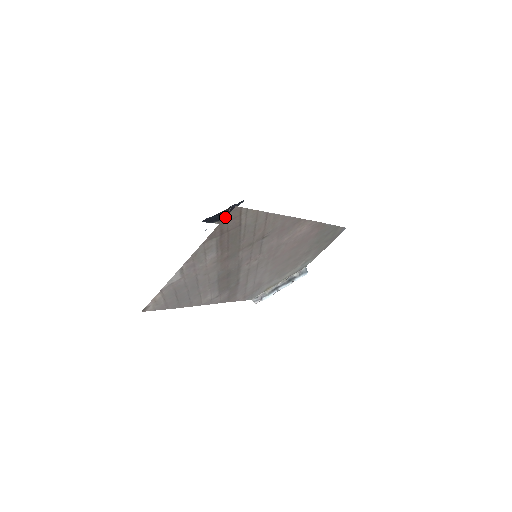
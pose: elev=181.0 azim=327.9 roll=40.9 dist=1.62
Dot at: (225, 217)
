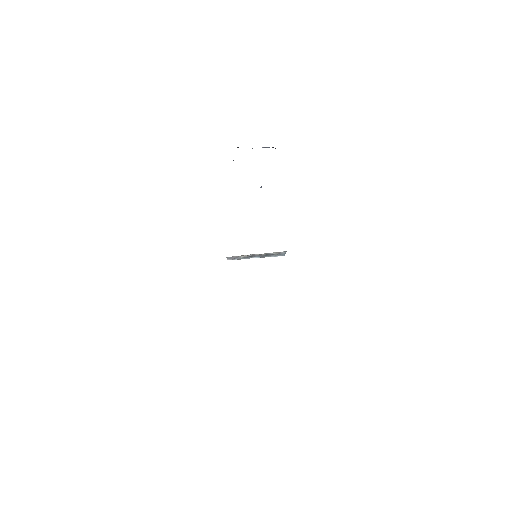
Dot at: occluded
